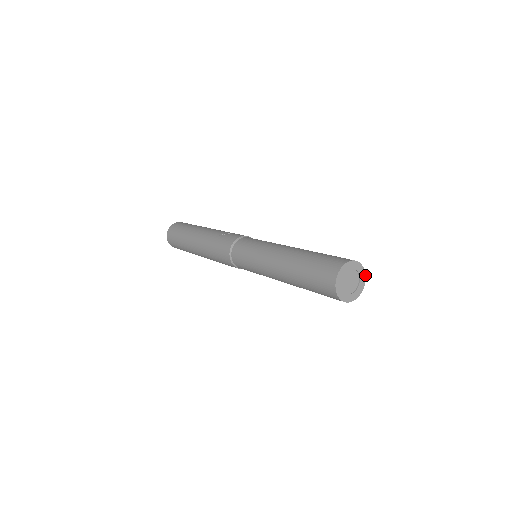
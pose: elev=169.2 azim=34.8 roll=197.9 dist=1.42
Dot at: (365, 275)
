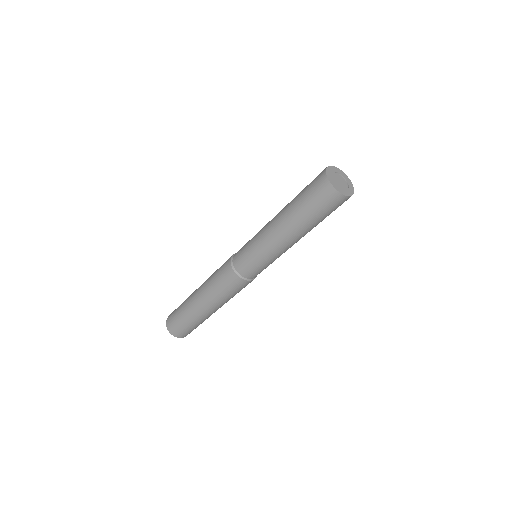
Dot at: occluded
